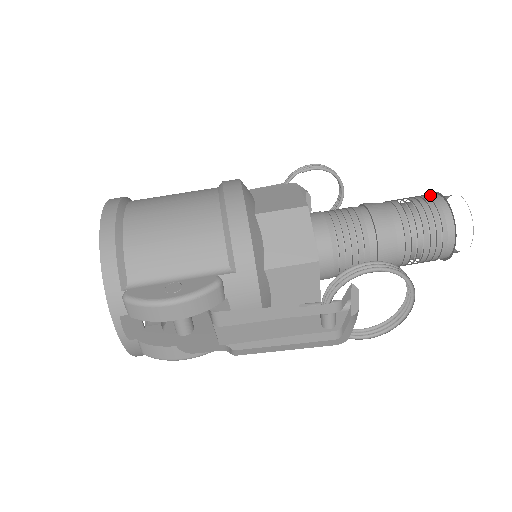
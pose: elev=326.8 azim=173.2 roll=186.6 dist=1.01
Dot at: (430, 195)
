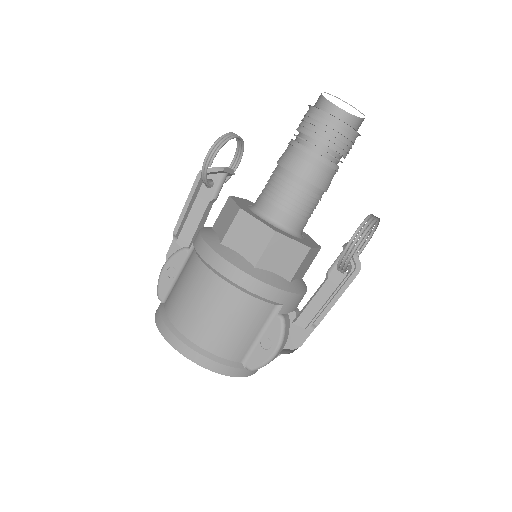
Dot at: (317, 115)
